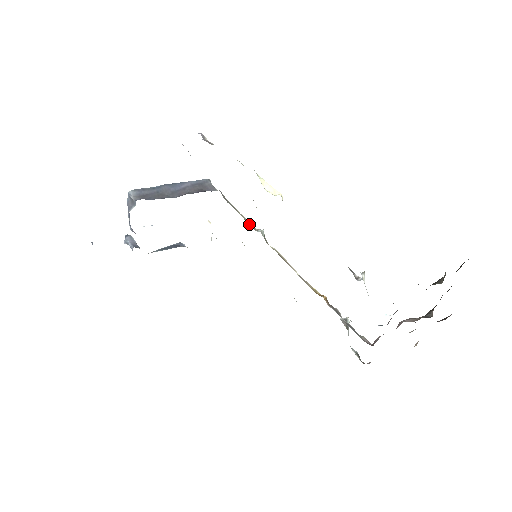
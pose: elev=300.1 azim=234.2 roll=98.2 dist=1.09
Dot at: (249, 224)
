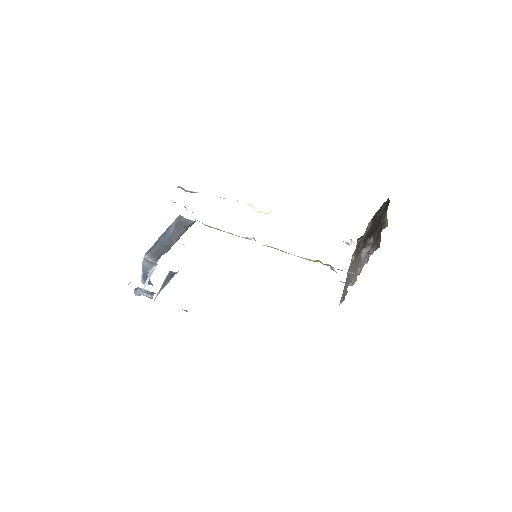
Dot at: occluded
